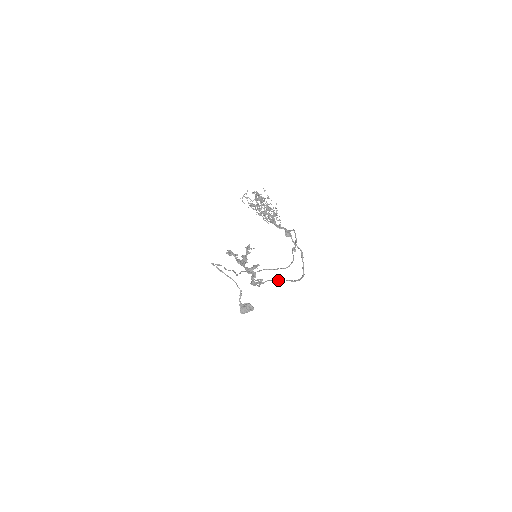
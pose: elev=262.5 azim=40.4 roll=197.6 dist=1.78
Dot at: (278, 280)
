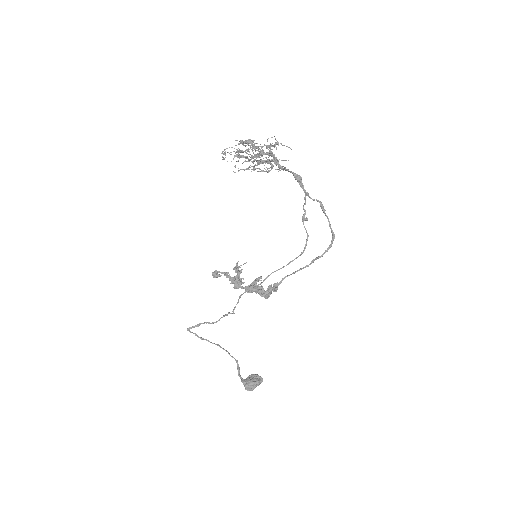
Dot at: (299, 269)
